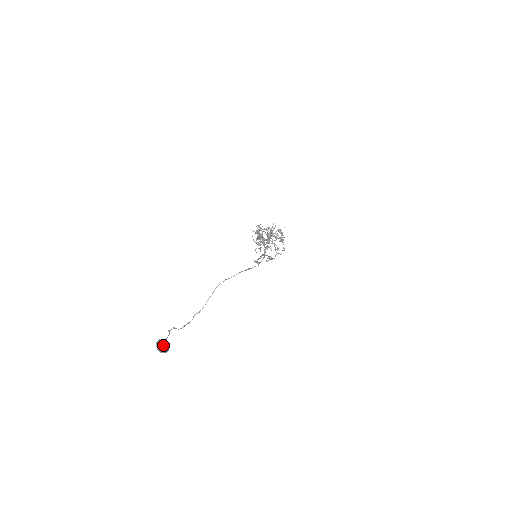
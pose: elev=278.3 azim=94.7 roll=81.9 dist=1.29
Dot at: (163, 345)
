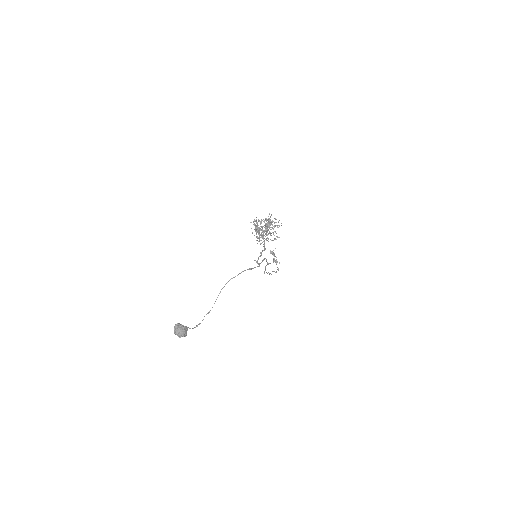
Dot at: (181, 328)
